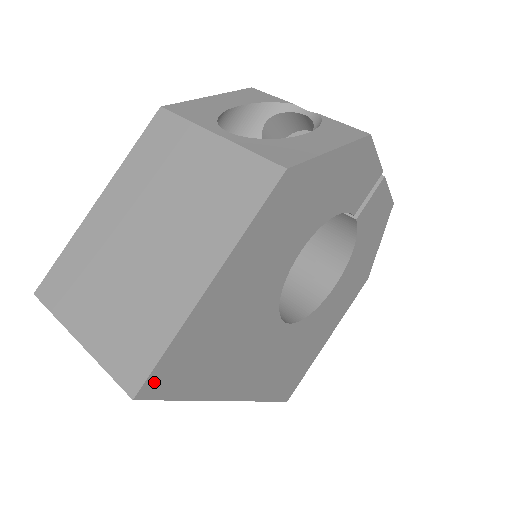
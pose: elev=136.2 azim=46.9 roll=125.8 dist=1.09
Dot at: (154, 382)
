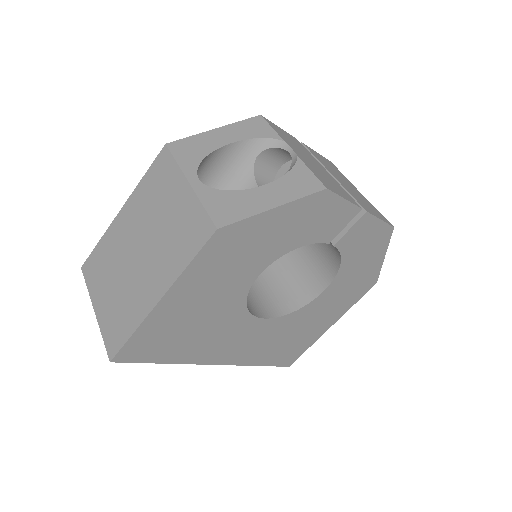
Dot at: (126, 353)
